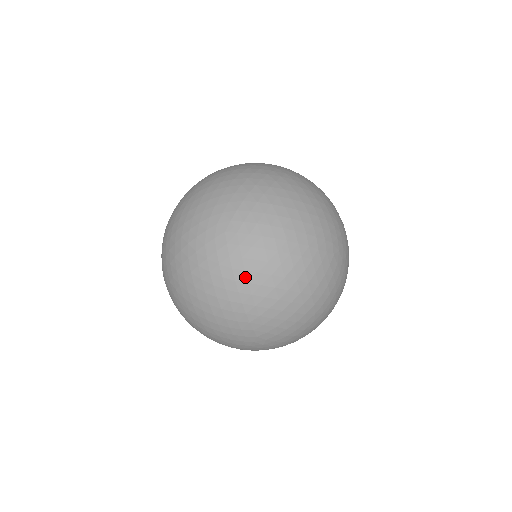
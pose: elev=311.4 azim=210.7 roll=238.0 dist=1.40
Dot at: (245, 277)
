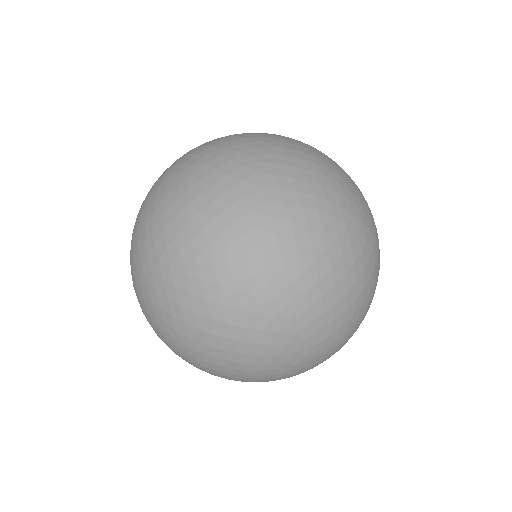
Dot at: (271, 372)
